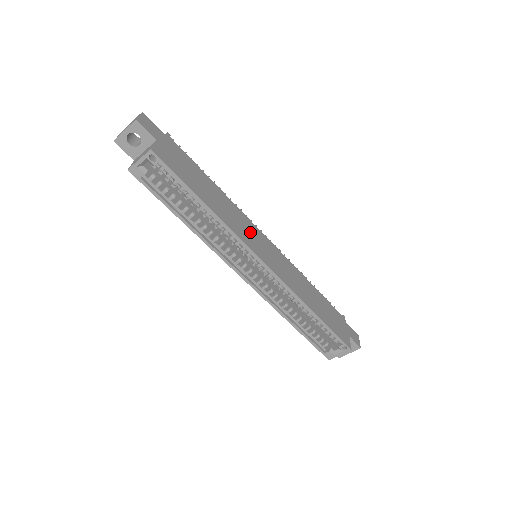
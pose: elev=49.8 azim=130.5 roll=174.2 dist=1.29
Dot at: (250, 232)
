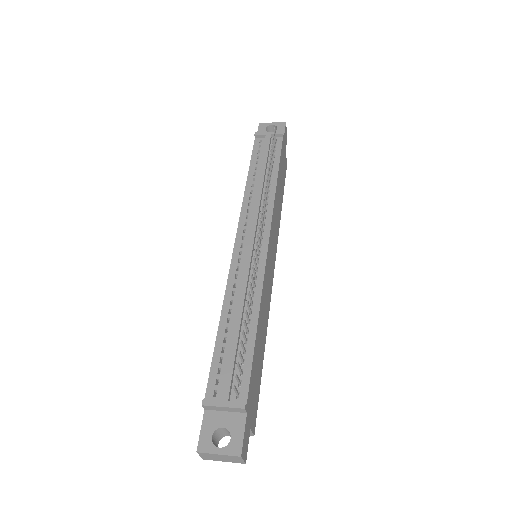
Dot at: (268, 280)
